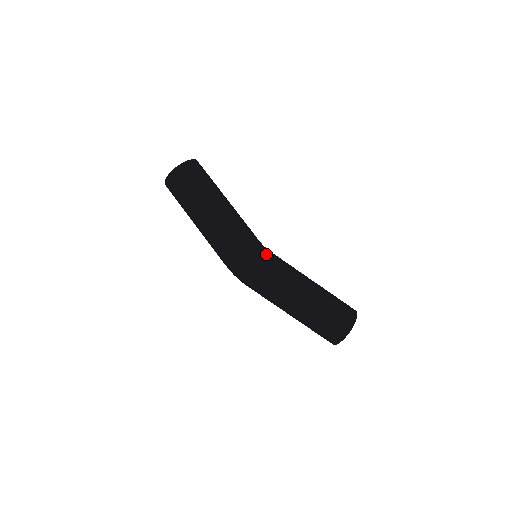
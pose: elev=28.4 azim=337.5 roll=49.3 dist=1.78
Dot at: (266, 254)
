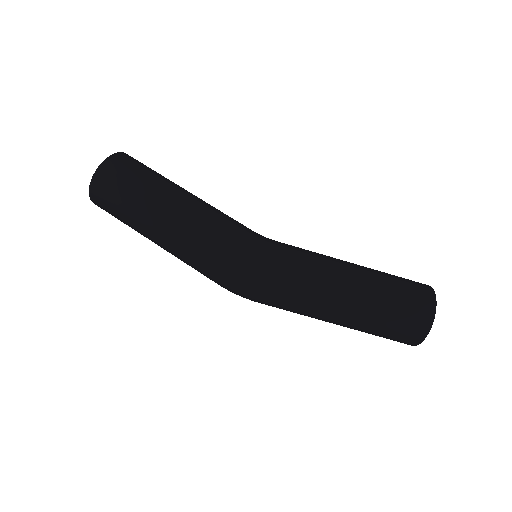
Dot at: (271, 243)
